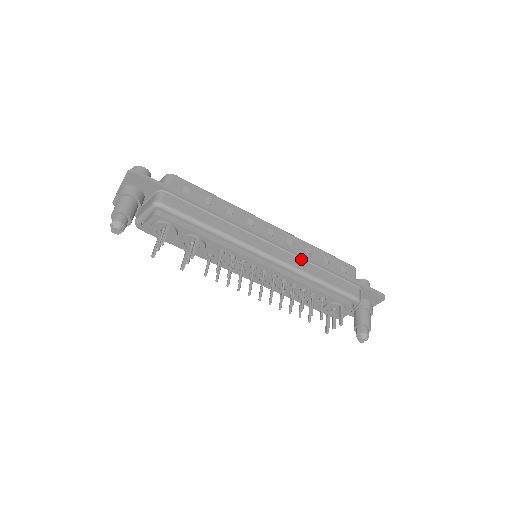
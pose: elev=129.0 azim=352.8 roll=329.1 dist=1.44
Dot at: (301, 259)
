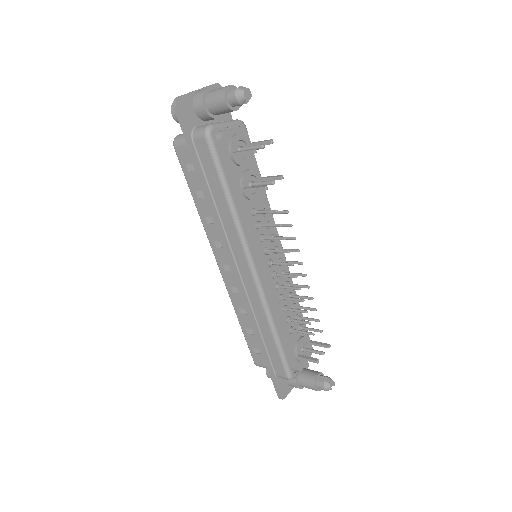
Dot at: occluded
